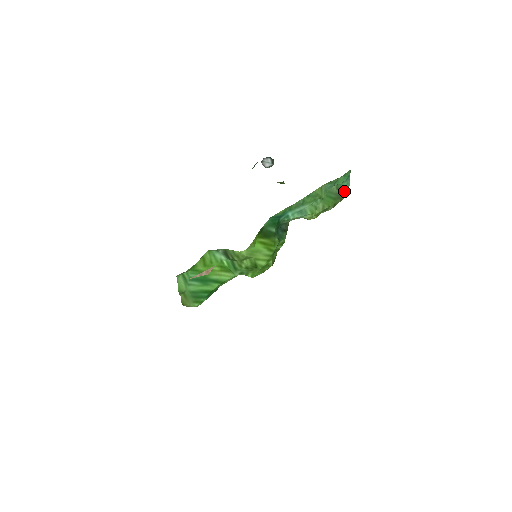
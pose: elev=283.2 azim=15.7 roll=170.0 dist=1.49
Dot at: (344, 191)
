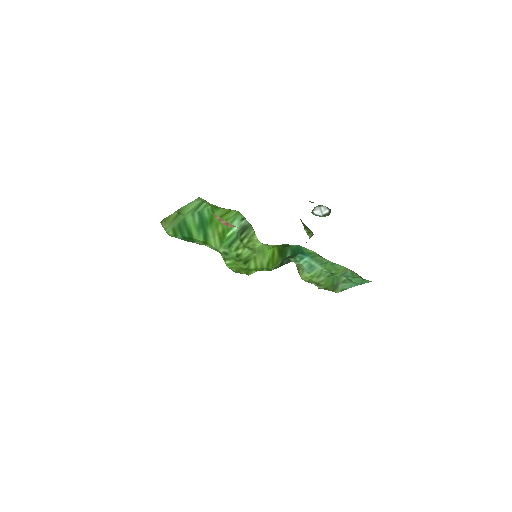
Dot at: (341, 288)
